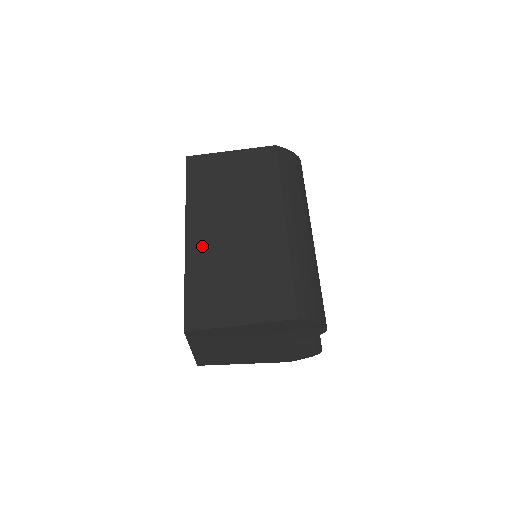
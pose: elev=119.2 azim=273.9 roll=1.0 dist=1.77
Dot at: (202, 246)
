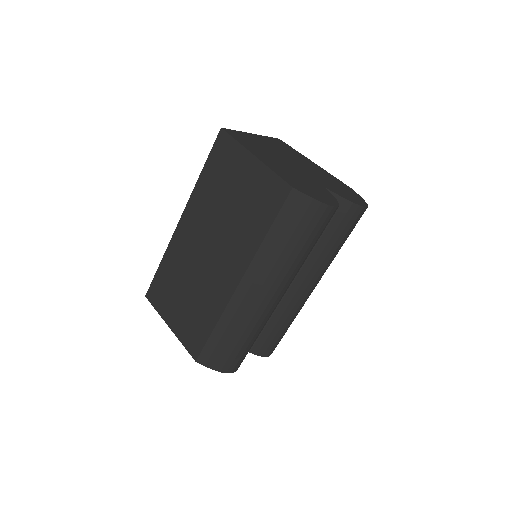
Dot at: (182, 243)
